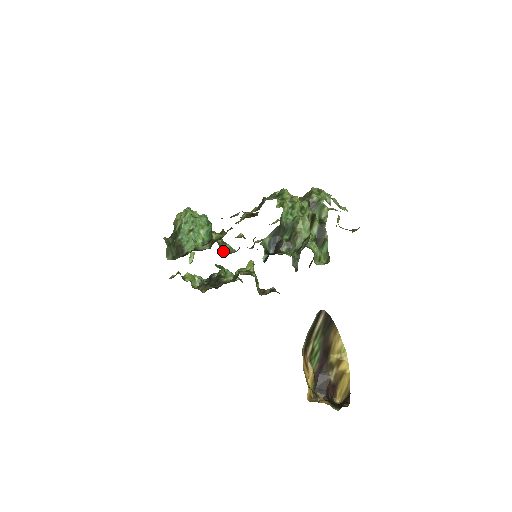
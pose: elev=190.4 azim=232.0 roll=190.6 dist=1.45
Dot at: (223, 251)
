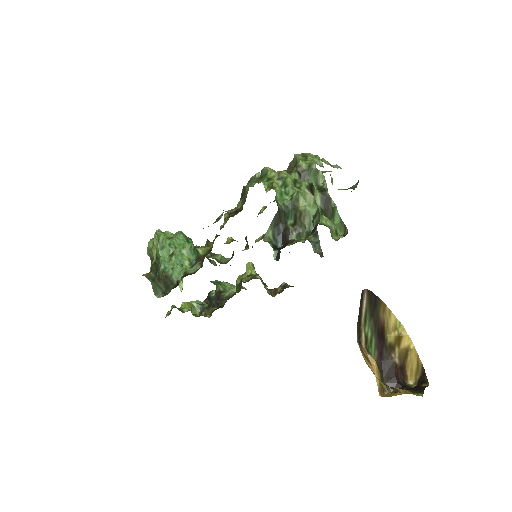
Dot at: (215, 264)
